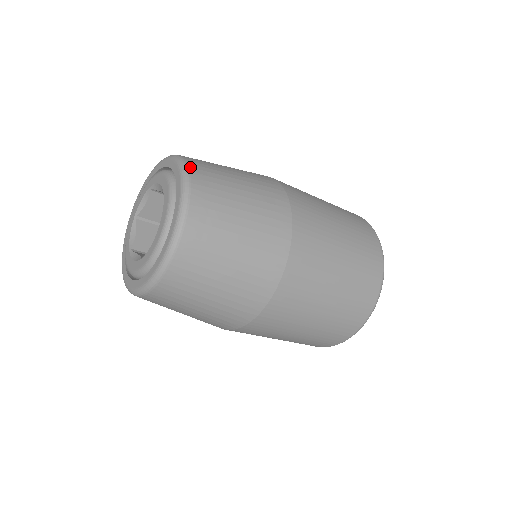
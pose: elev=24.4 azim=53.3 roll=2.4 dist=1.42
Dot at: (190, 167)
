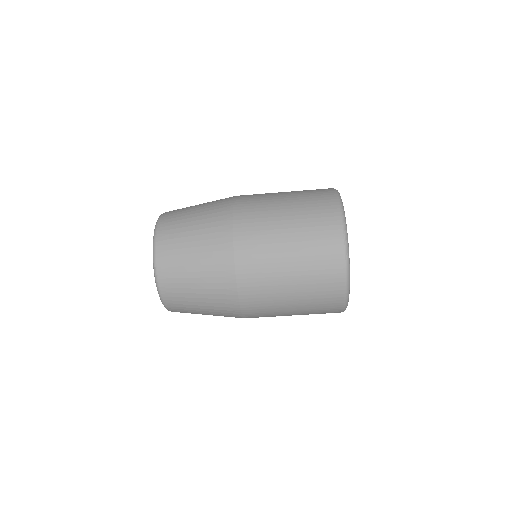
Dot at: (161, 218)
